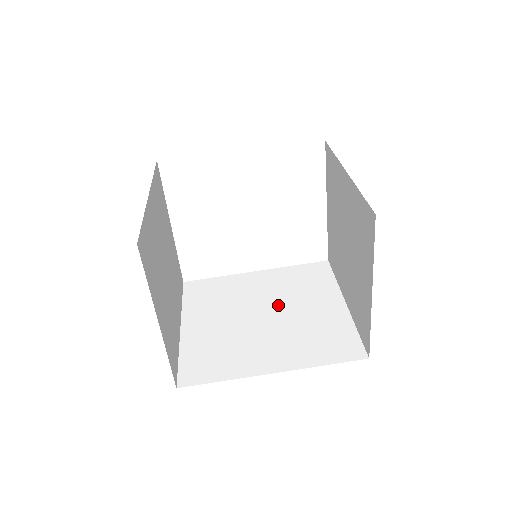
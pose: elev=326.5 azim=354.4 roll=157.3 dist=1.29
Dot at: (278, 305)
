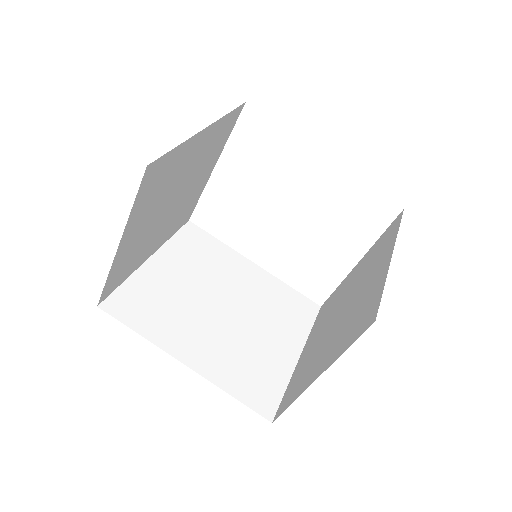
Dot at: (244, 309)
